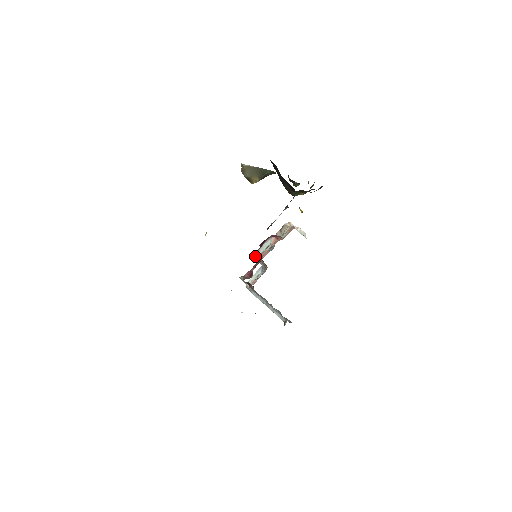
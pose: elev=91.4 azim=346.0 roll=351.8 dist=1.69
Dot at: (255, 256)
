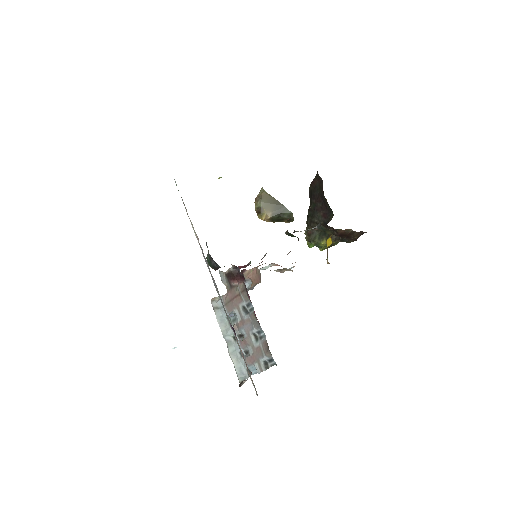
Dot at: (244, 269)
